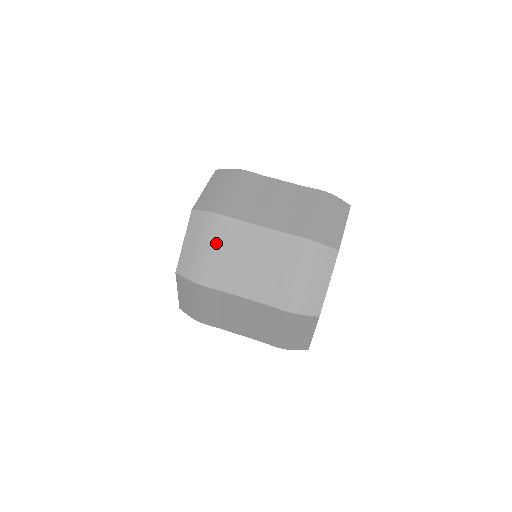
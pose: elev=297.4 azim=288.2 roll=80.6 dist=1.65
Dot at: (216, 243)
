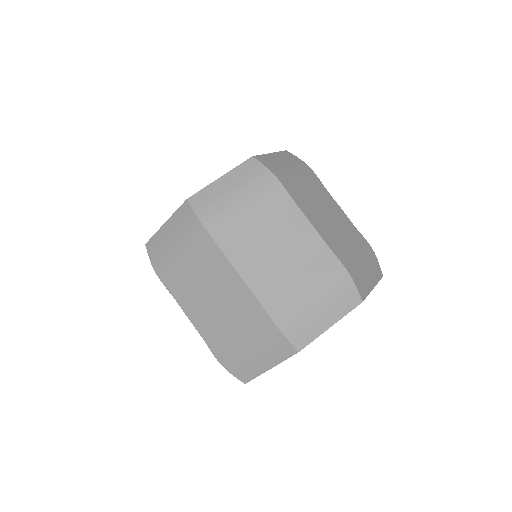
Dot at: (189, 253)
